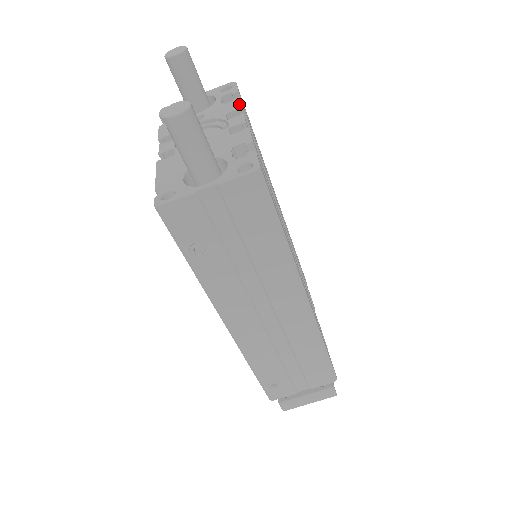
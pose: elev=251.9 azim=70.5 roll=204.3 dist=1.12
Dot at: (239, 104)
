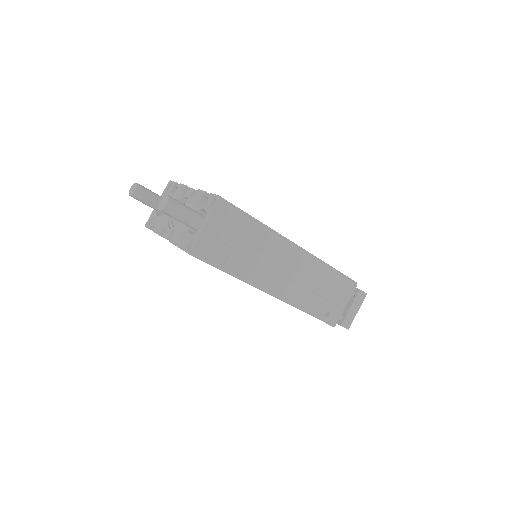
Dot at: (183, 186)
